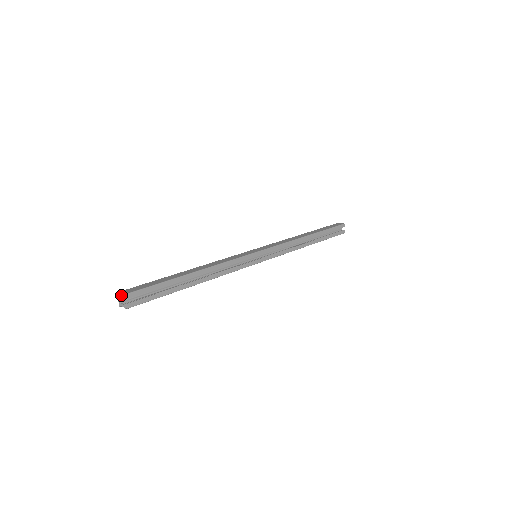
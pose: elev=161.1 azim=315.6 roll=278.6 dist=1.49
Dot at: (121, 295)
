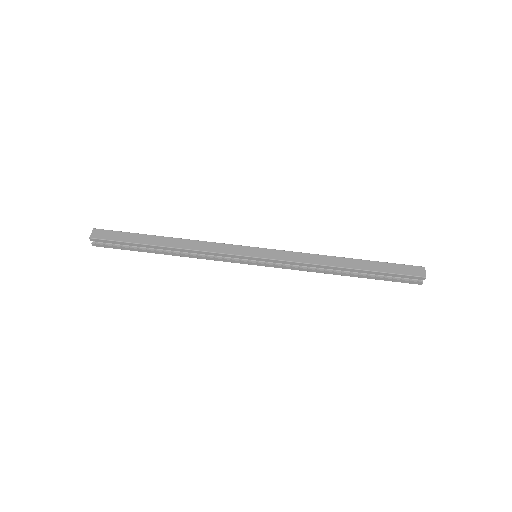
Dot at: (95, 232)
